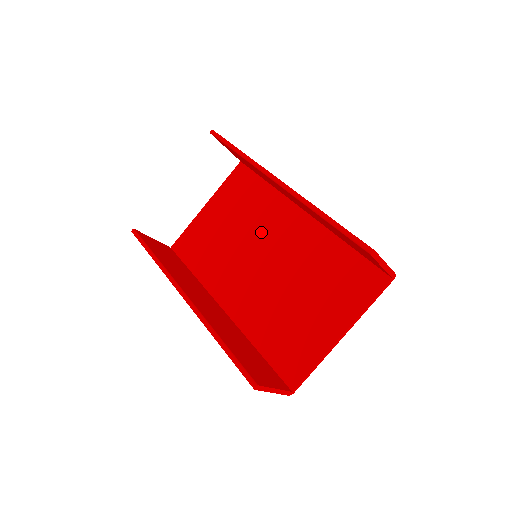
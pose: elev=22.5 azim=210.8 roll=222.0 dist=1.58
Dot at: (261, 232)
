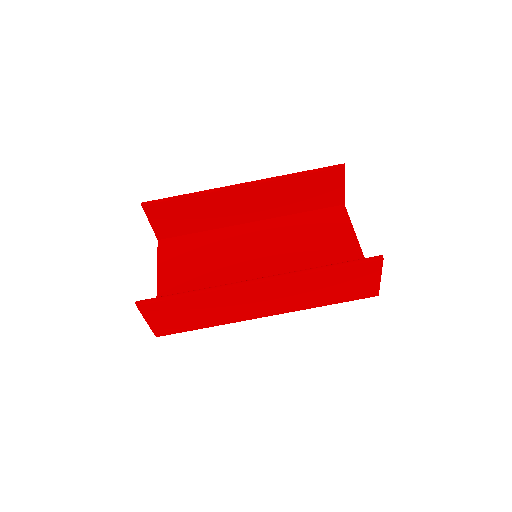
Dot at: (234, 254)
